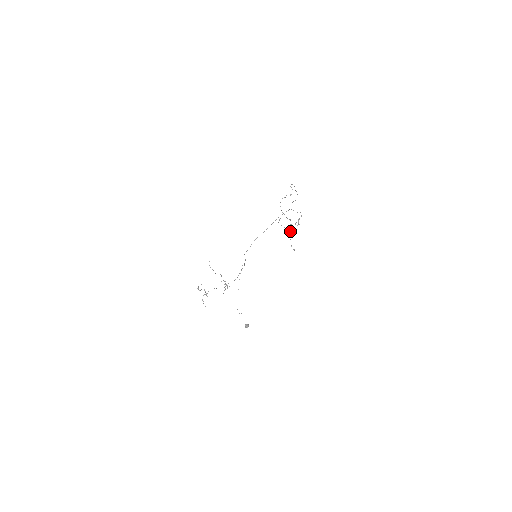
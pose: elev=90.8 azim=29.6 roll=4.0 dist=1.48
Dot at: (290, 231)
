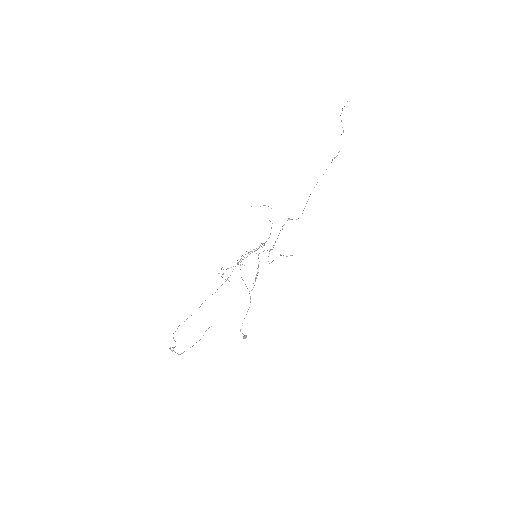
Dot at: occluded
